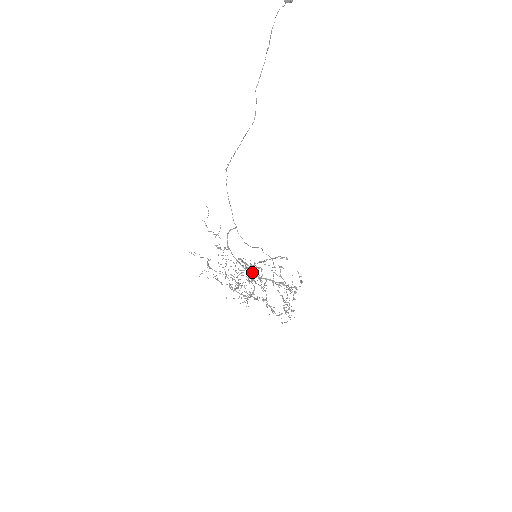
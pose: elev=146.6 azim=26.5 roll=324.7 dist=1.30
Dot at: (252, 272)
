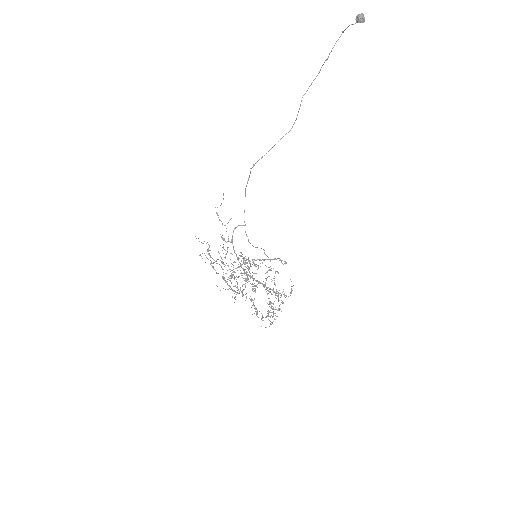
Dot at: occluded
